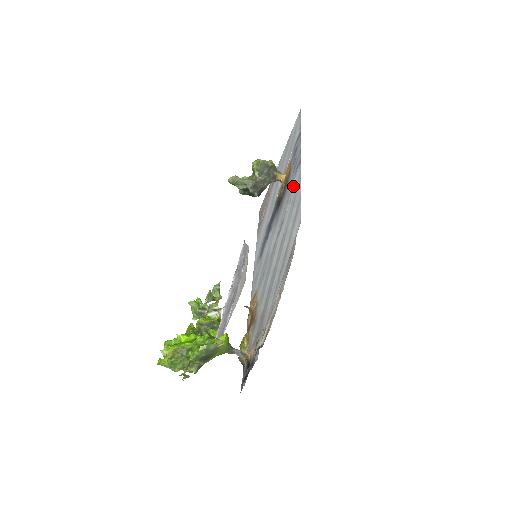
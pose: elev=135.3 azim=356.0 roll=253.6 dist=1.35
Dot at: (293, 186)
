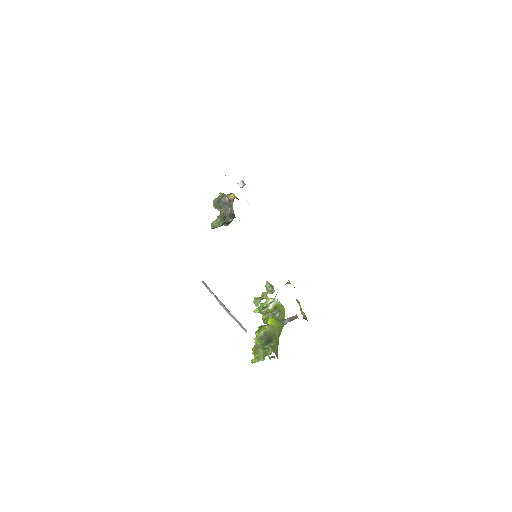
Dot at: occluded
